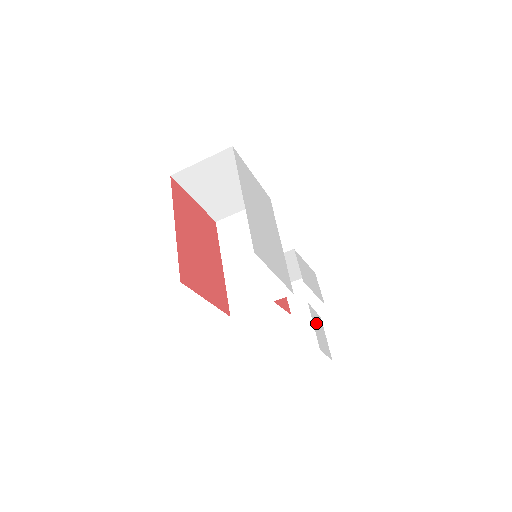
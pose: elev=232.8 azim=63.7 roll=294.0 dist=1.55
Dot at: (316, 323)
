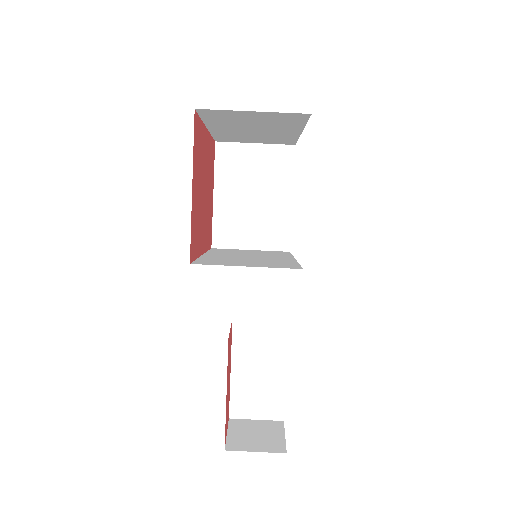
Dot at: occluded
